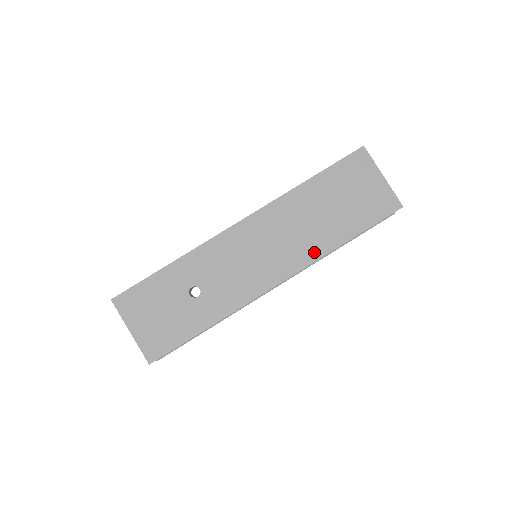
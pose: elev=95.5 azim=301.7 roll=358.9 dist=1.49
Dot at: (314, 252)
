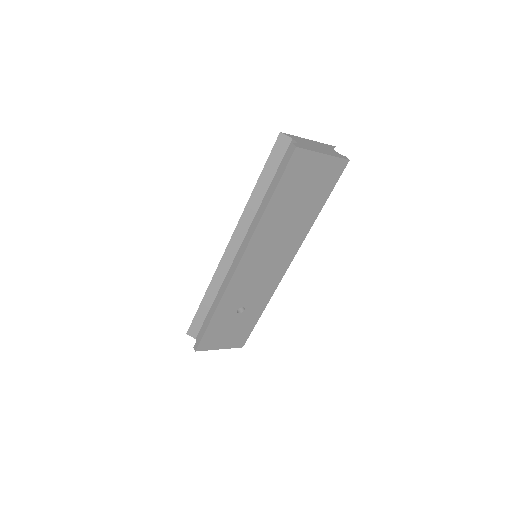
Dot at: (301, 236)
